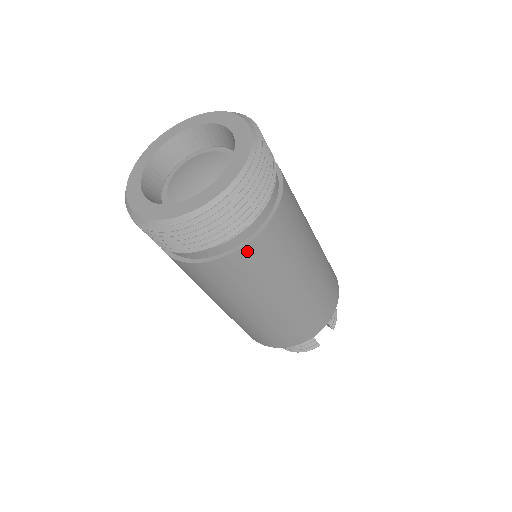
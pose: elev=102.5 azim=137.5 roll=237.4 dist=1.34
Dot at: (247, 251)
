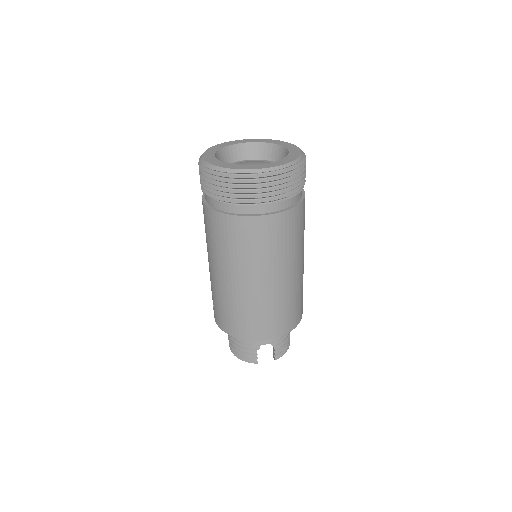
Dot at: (249, 222)
